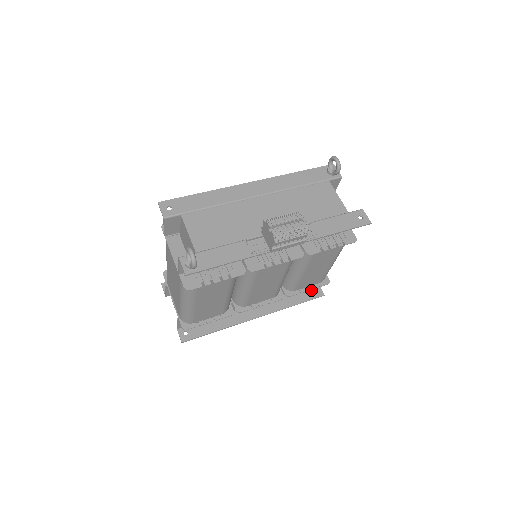
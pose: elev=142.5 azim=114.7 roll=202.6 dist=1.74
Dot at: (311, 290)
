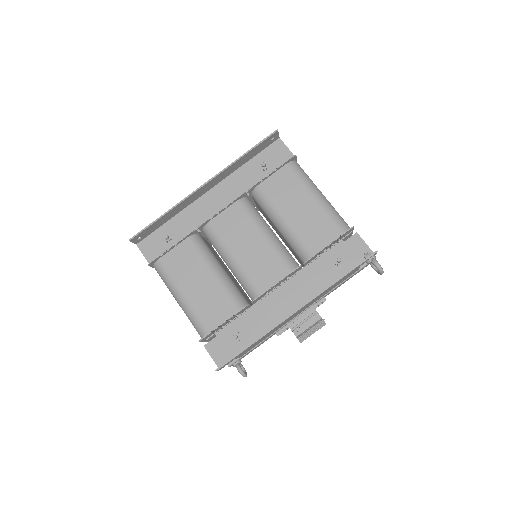
Dot at: occluded
